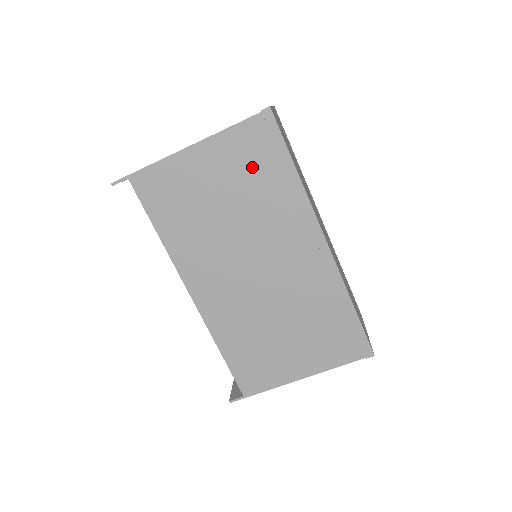
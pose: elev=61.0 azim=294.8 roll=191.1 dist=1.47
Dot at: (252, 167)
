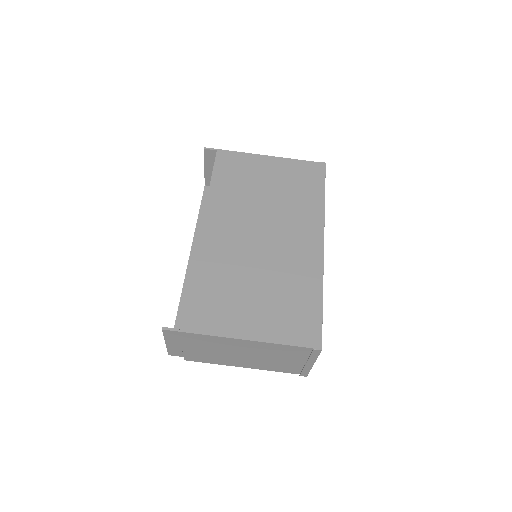
Dot at: (298, 182)
